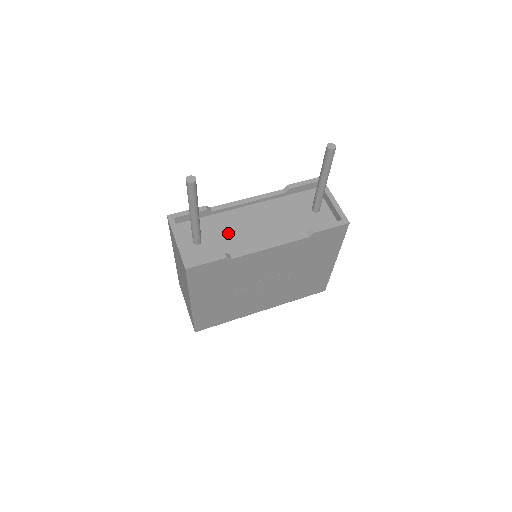
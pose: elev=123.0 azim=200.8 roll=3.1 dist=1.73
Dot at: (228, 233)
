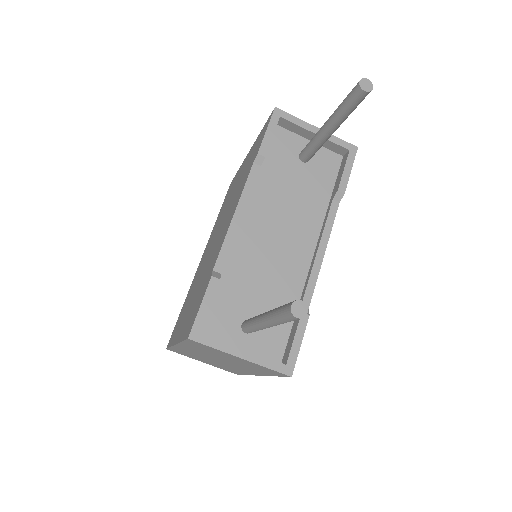
Dot at: (263, 280)
